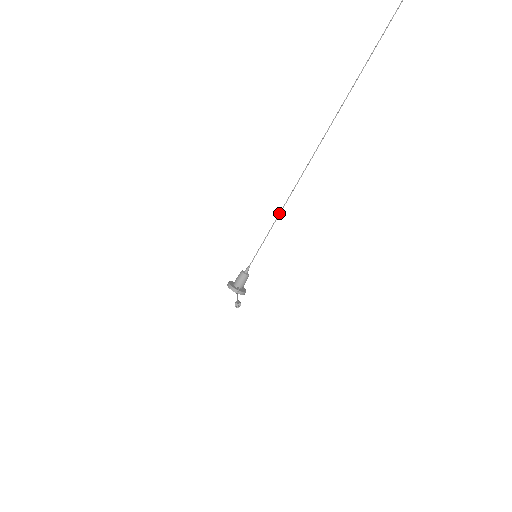
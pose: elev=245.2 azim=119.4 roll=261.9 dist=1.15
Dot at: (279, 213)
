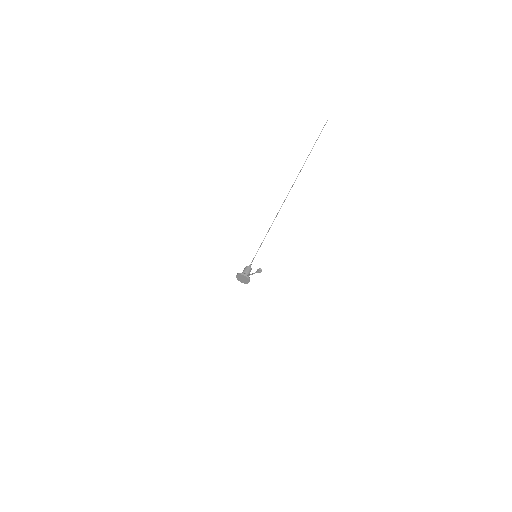
Dot at: (267, 232)
